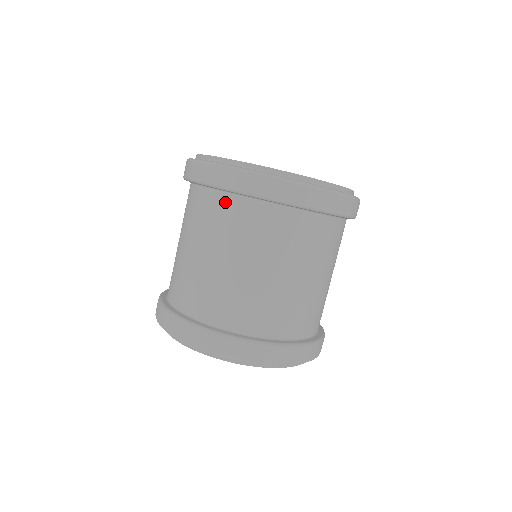
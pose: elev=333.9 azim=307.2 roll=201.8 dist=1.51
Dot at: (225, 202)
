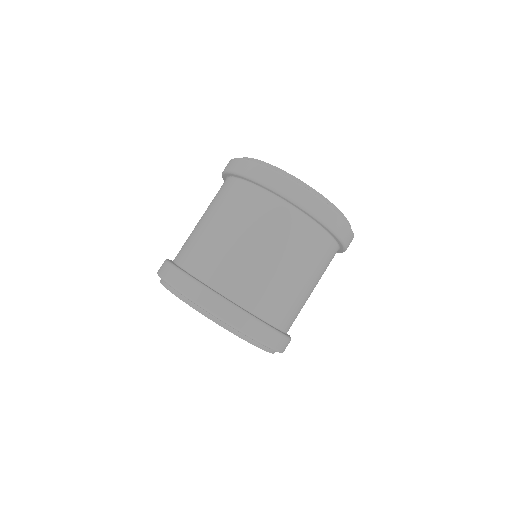
Dot at: (258, 195)
